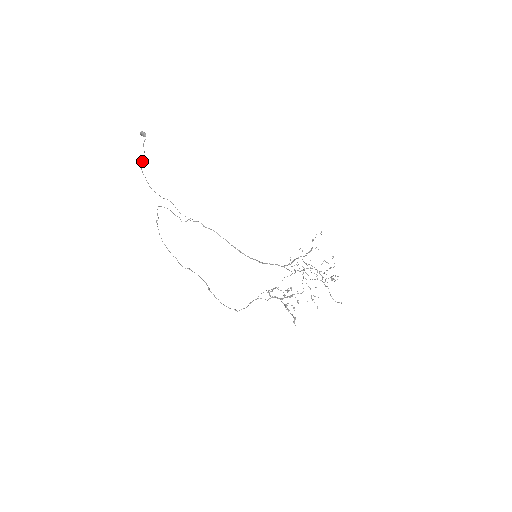
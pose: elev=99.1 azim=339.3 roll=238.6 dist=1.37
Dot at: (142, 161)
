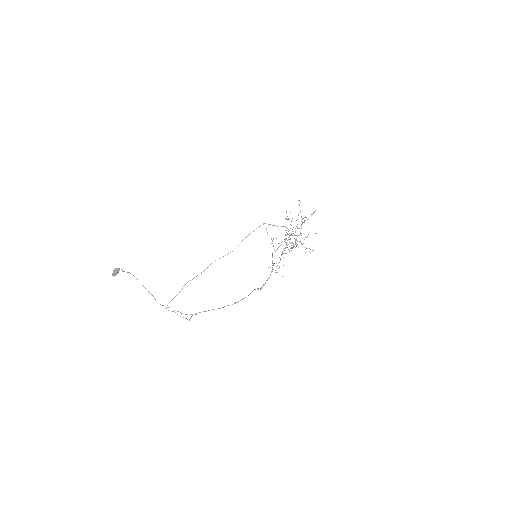
Dot at: (133, 275)
